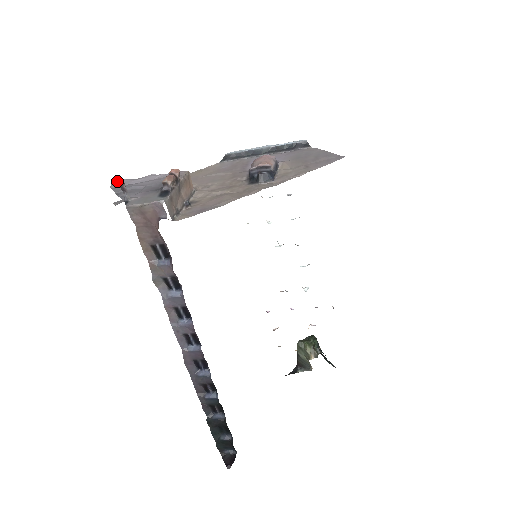
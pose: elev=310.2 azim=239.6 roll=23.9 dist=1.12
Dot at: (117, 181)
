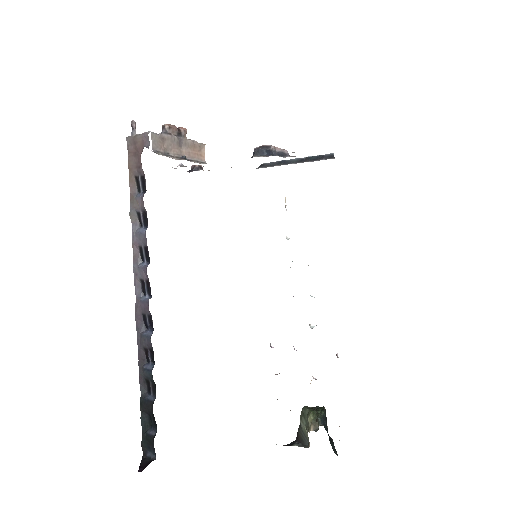
Dot at: occluded
